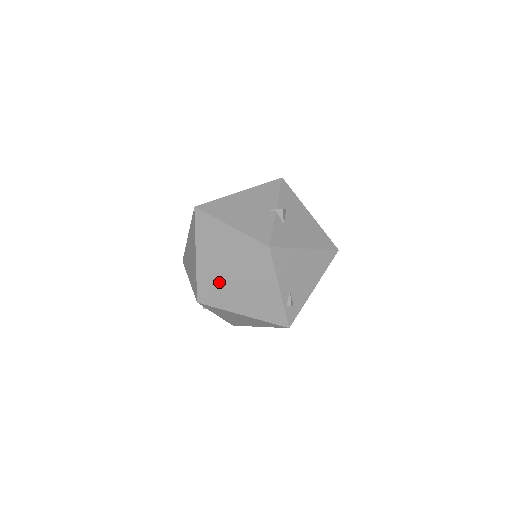
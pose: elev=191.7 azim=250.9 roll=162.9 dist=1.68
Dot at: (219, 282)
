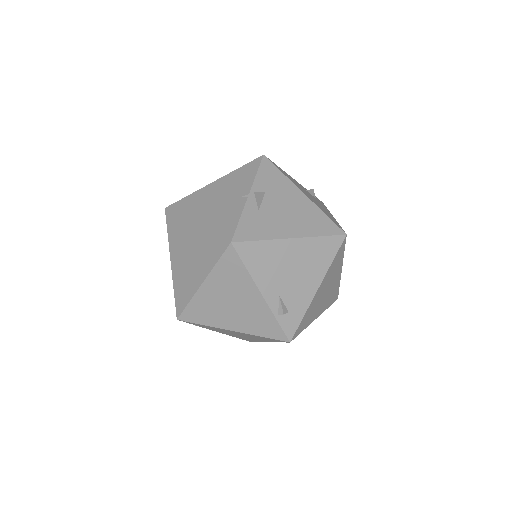
Dot at: (192, 293)
